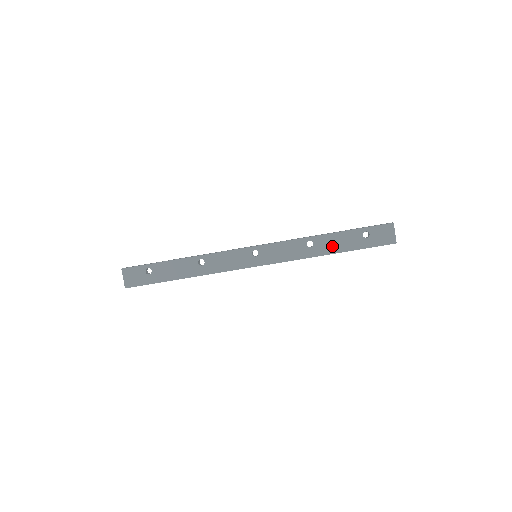
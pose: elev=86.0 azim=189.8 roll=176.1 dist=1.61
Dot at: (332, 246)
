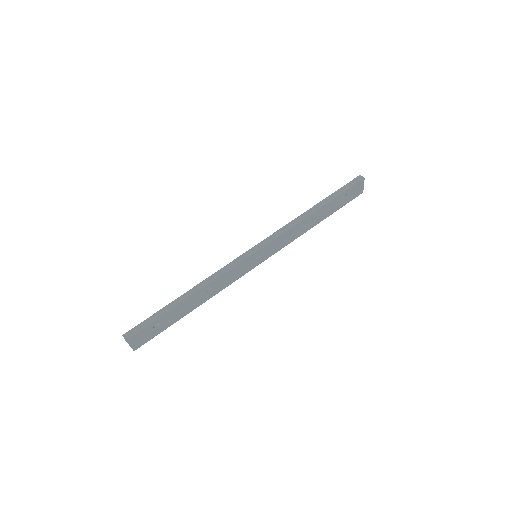
Dot at: (319, 218)
